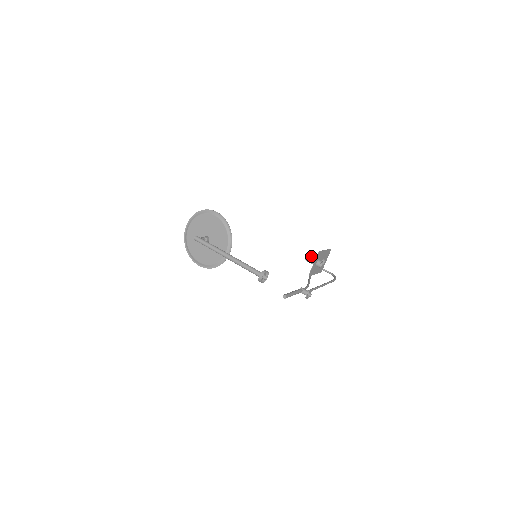
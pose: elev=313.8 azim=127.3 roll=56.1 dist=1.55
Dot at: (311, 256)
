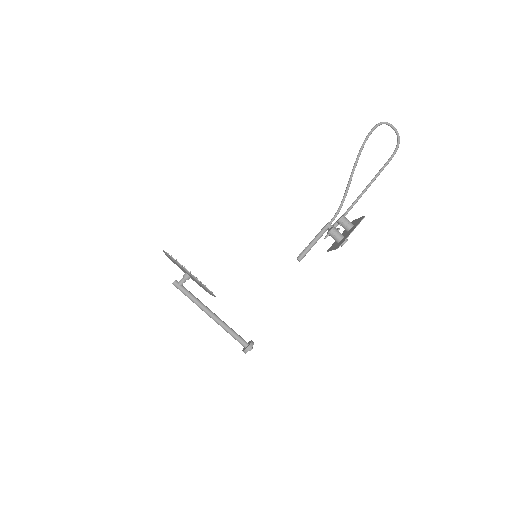
Dot at: (333, 233)
